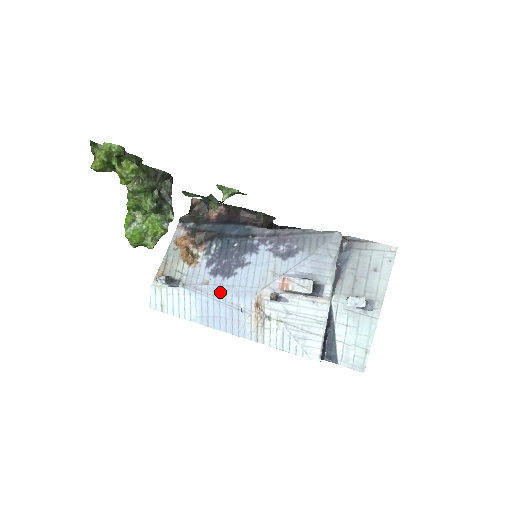
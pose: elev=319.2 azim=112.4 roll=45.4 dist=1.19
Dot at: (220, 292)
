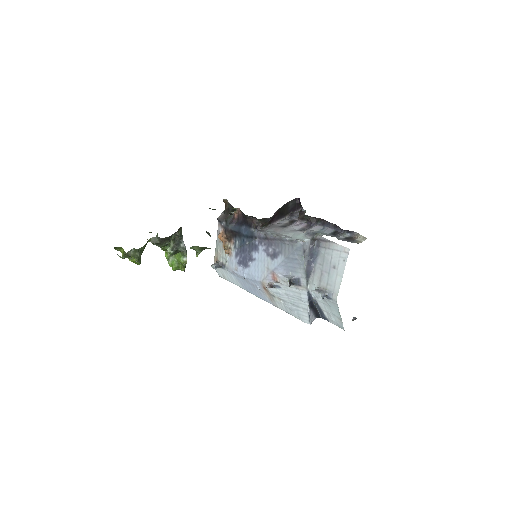
Dot at: (244, 277)
